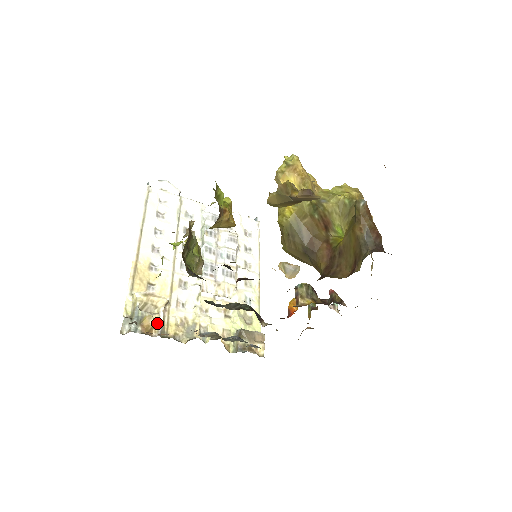
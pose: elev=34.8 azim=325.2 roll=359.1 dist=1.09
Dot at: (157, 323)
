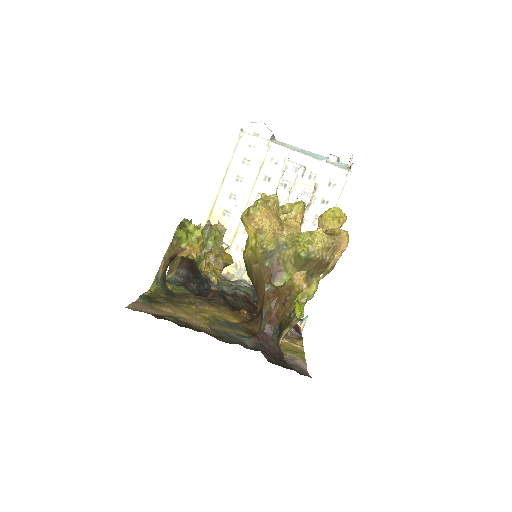
Dot at: occluded
